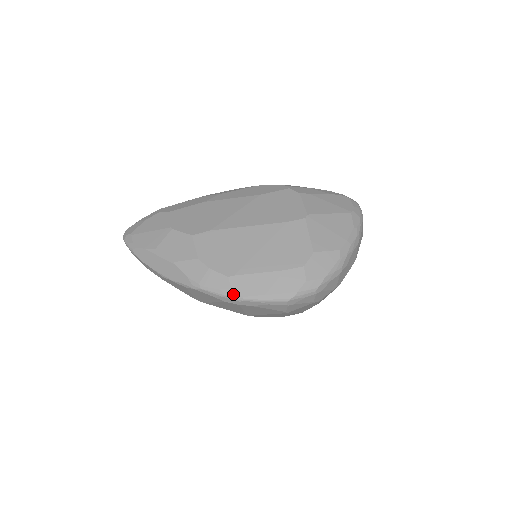
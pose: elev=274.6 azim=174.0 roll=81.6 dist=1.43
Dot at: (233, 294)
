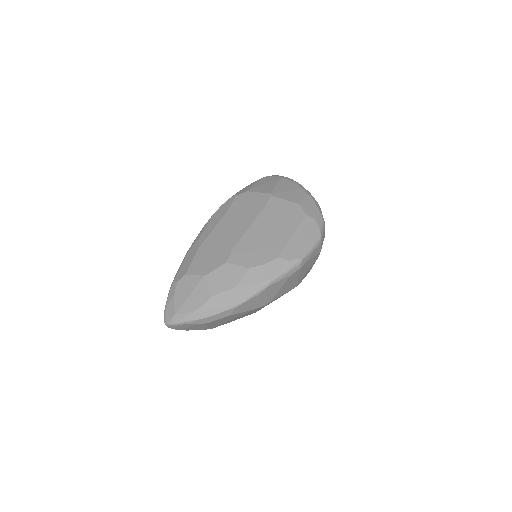
Dot at: (293, 263)
